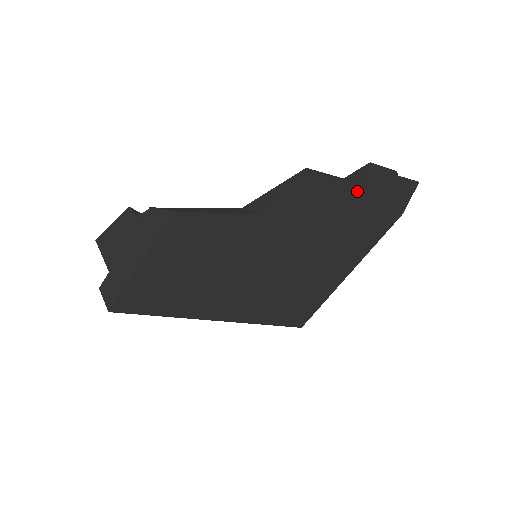
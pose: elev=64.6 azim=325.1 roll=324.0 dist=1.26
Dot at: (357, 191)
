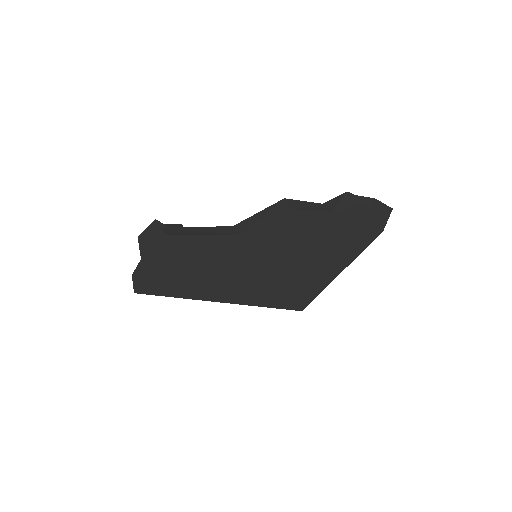
Dot at: (327, 218)
